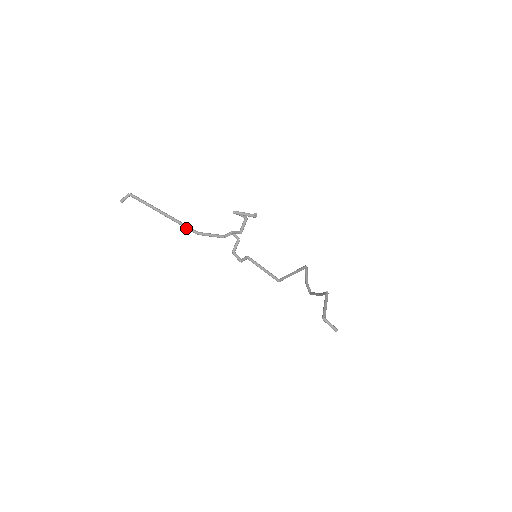
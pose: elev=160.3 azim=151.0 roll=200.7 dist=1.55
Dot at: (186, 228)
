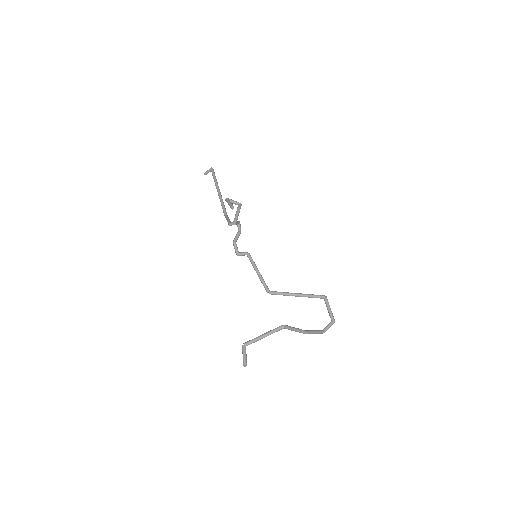
Dot at: (223, 208)
